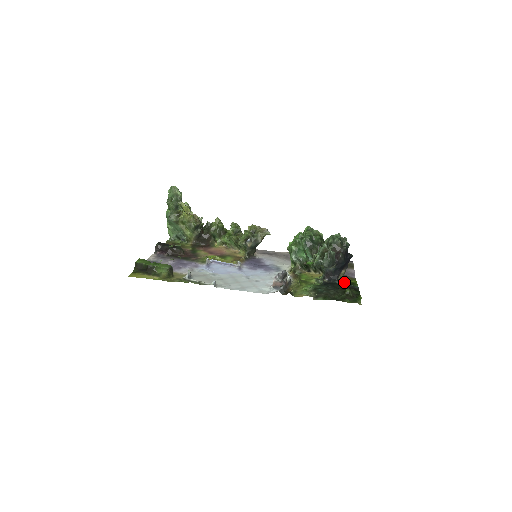
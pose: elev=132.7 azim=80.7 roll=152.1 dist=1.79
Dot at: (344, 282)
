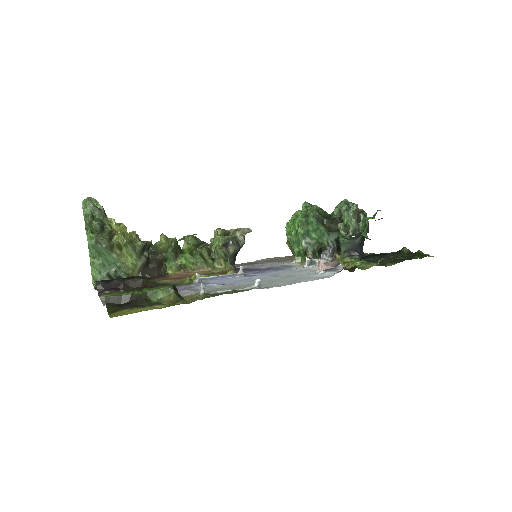
Dot at: occluded
